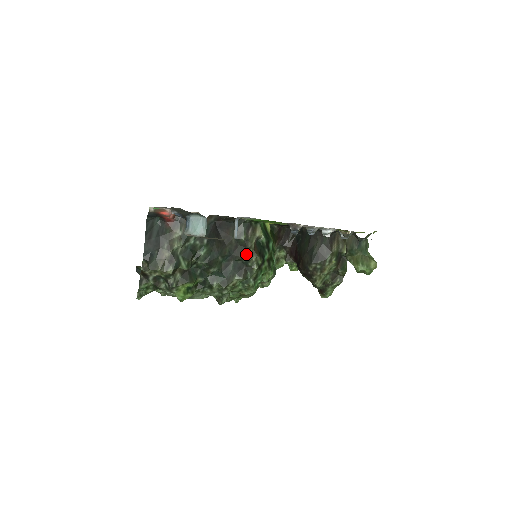
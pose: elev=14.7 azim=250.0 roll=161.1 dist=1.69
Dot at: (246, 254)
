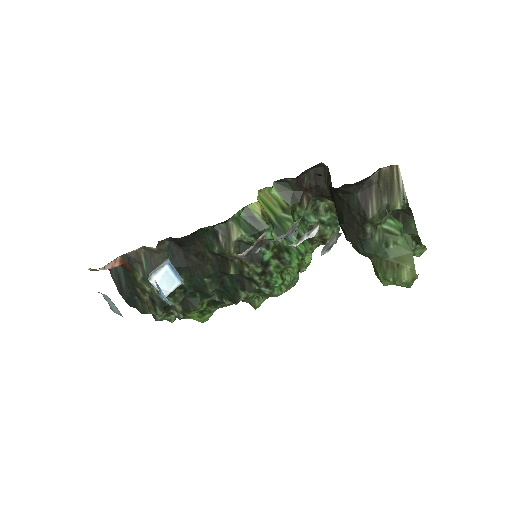
Dot at: (232, 268)
